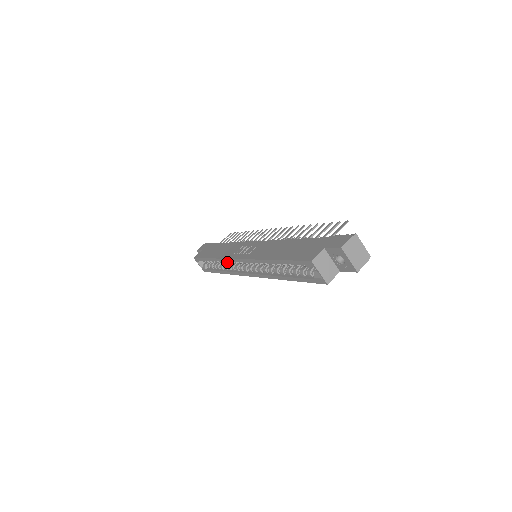
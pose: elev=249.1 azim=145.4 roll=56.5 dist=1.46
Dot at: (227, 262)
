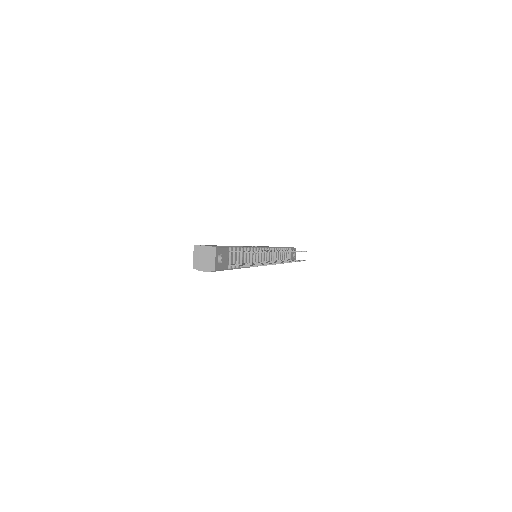
Dot at: occluded
